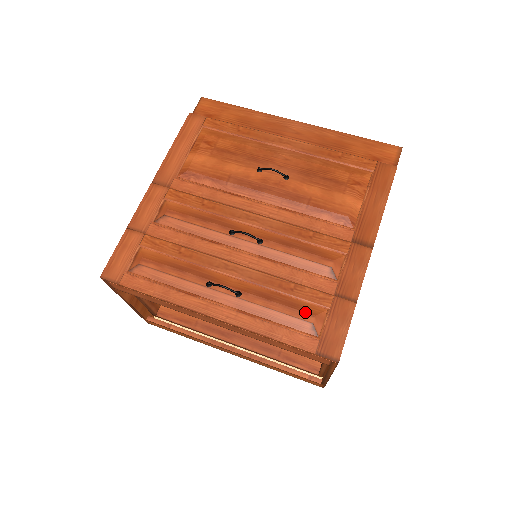
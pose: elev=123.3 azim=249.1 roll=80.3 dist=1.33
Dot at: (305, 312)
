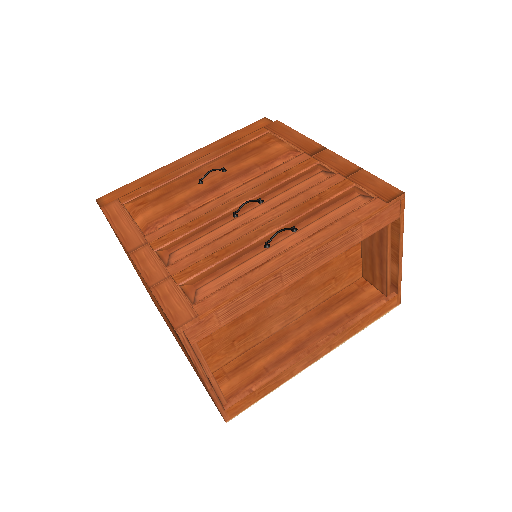
Dot at: (347, 196)
